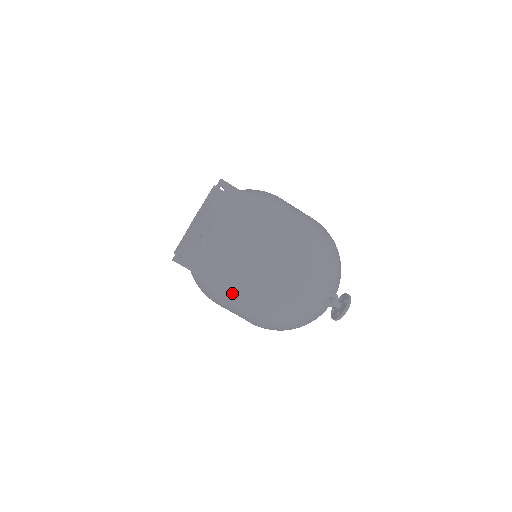
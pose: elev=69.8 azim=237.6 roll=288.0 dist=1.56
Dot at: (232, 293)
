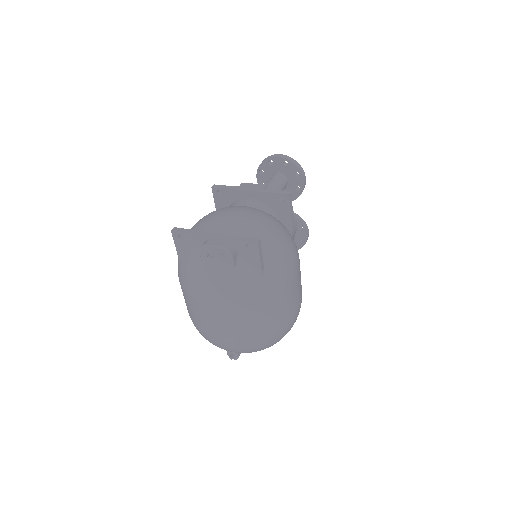
Dot at: (182, 288)
